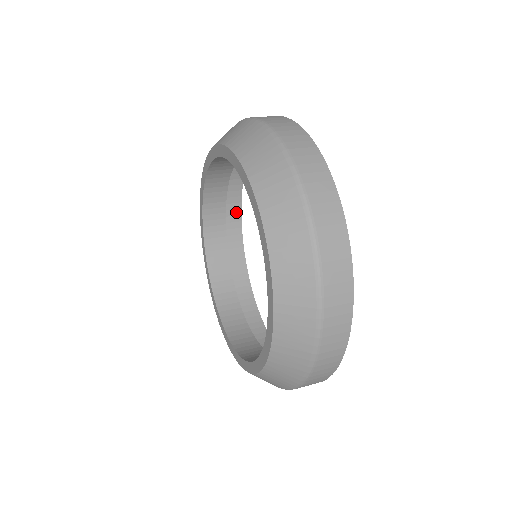
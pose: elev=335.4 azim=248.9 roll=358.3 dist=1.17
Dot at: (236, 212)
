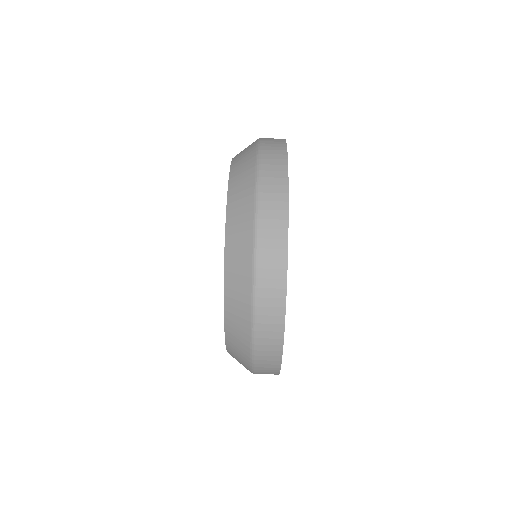
Dot at: occluded
